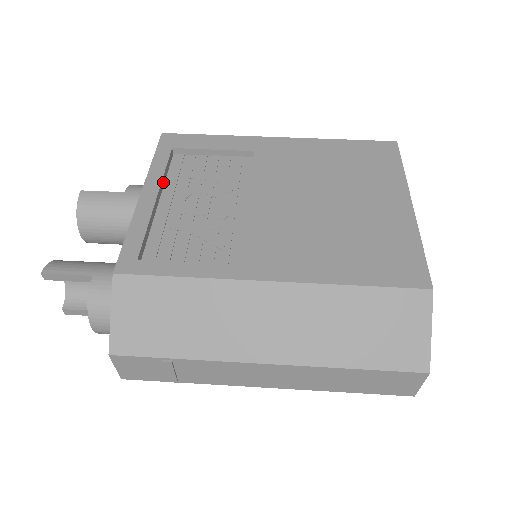
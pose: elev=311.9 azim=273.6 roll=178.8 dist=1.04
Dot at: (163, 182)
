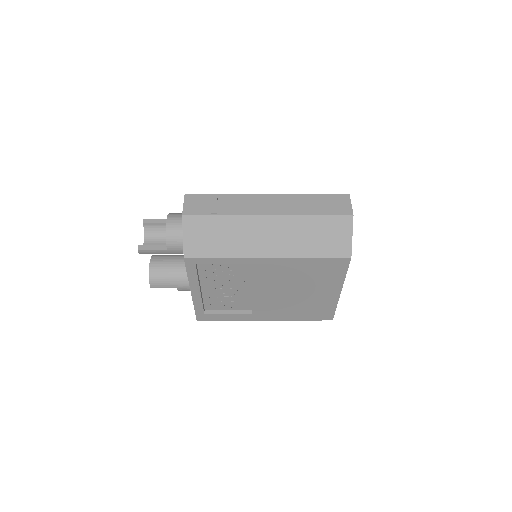
Dot at: occluded
